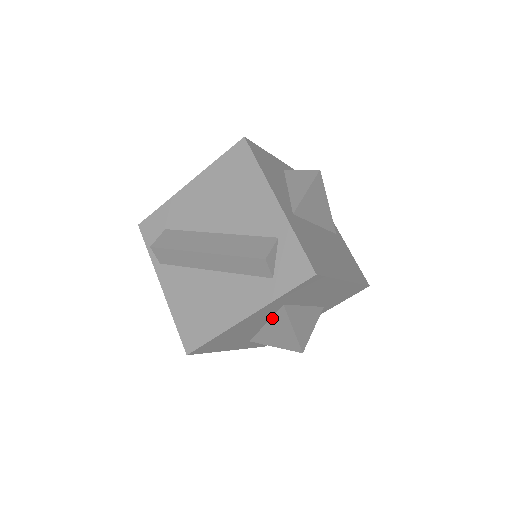
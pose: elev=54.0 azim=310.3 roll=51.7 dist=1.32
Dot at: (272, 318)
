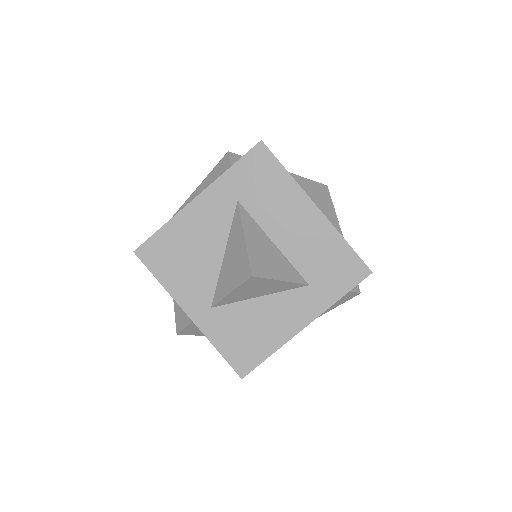
Dot at: (230, 235)
